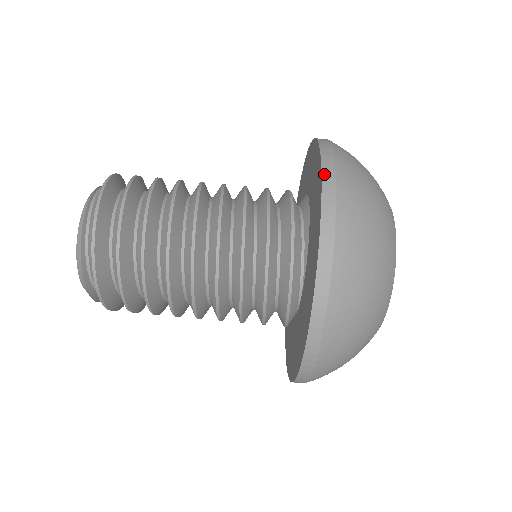
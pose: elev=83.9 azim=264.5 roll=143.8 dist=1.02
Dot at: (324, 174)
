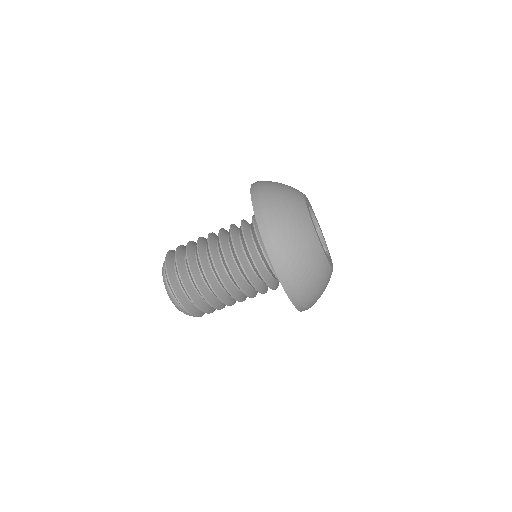
Dot at: (264, 240)
